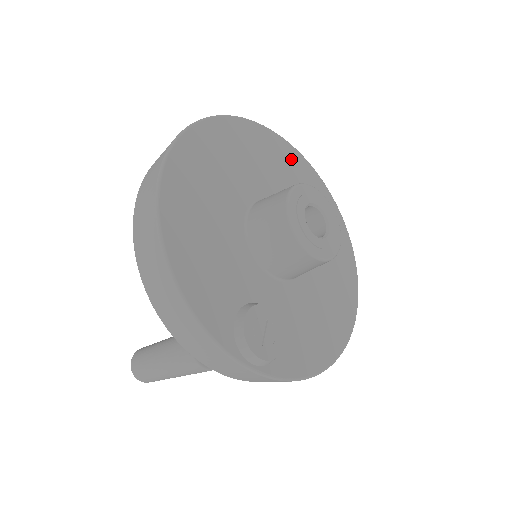
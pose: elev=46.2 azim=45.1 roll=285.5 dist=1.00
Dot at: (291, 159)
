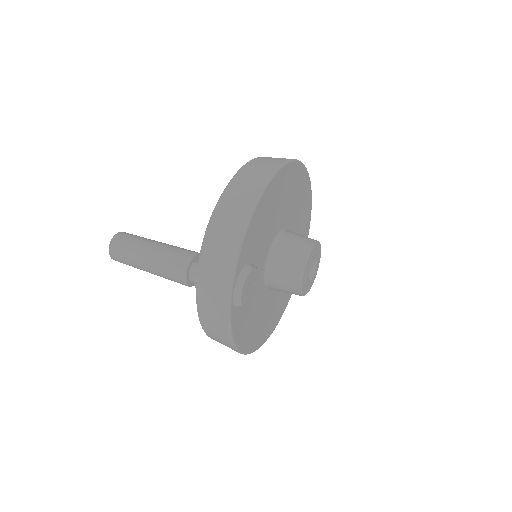
Dot at: (305, 236)
